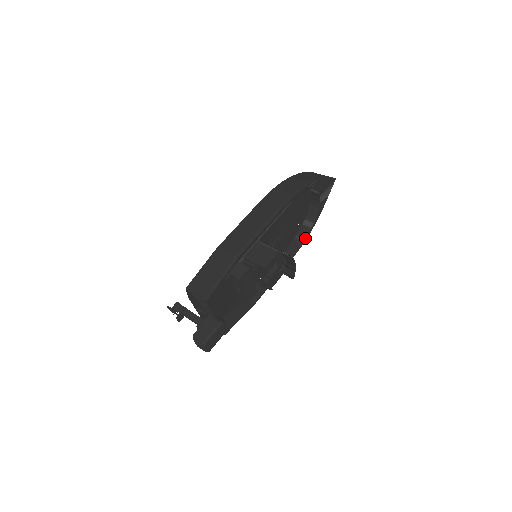
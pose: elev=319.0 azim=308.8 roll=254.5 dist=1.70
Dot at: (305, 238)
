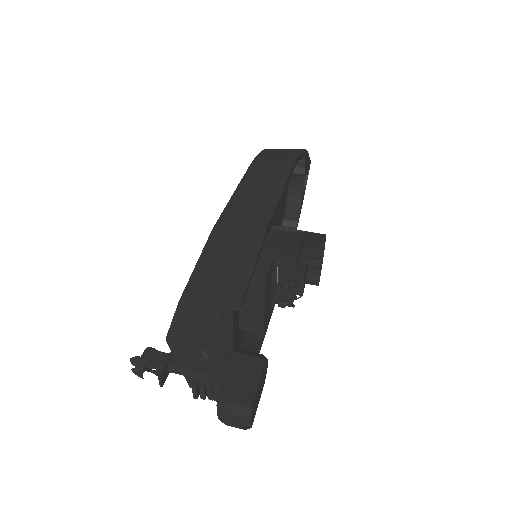
Dot at: occluded
